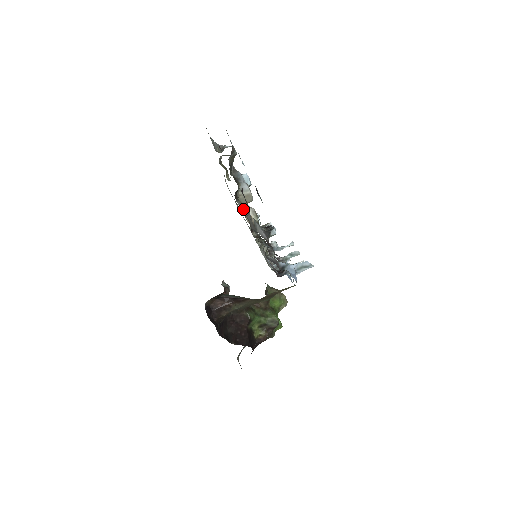
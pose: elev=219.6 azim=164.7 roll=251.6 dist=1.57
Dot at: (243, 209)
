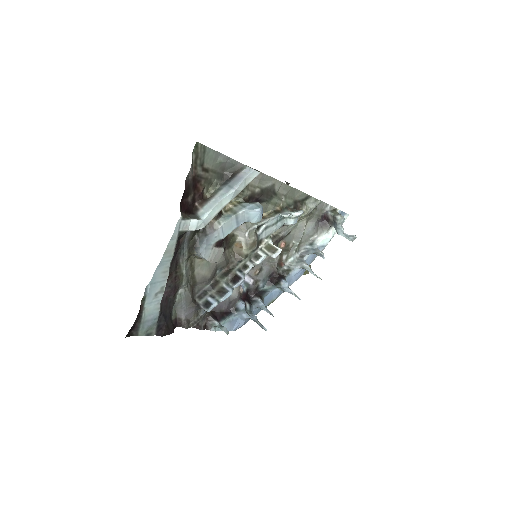
Dot at: occluded
